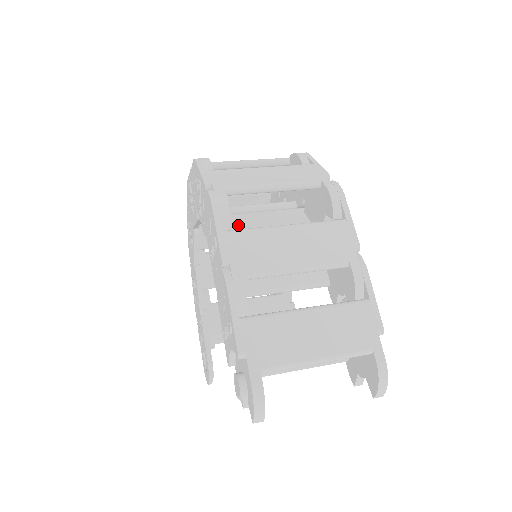
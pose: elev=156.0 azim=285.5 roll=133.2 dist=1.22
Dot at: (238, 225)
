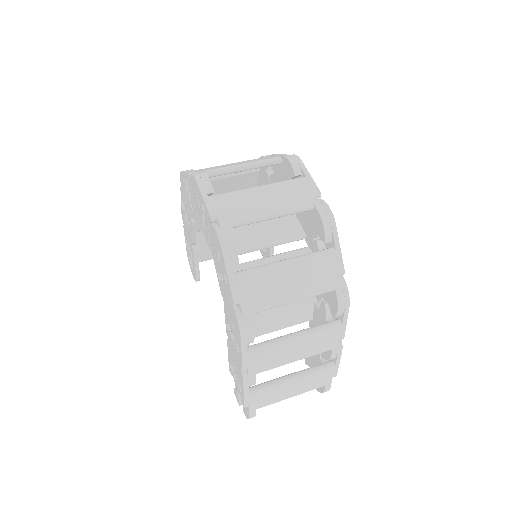
Dot at: occluded
